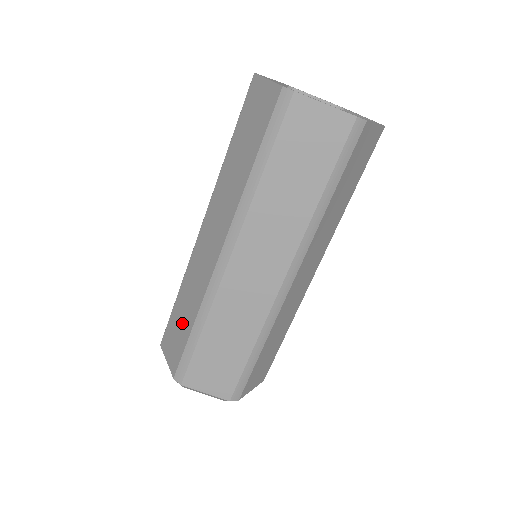
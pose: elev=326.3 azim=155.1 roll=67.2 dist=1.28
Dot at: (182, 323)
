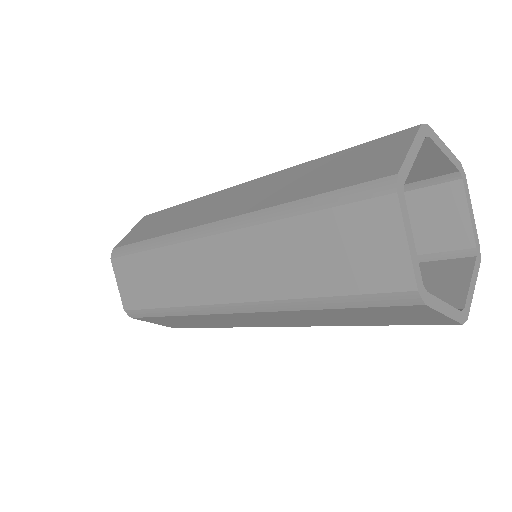
Dot at: (157, 225)
